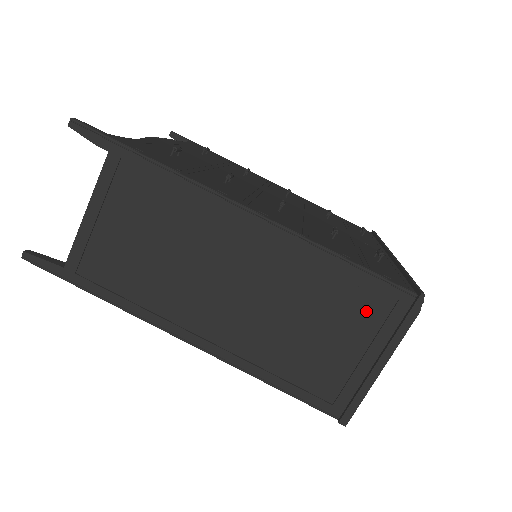
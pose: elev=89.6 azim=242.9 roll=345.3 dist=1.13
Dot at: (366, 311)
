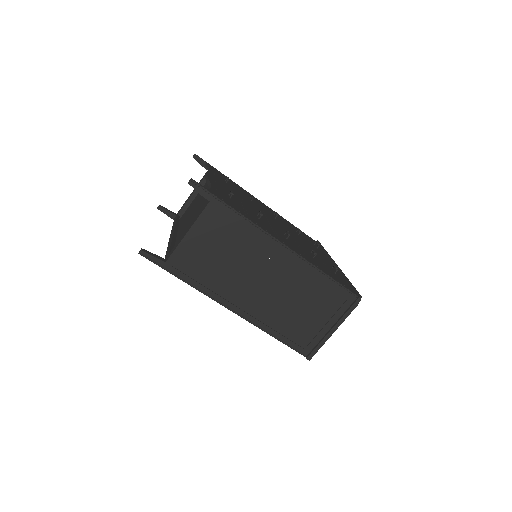
Dot at: (331, 302)
